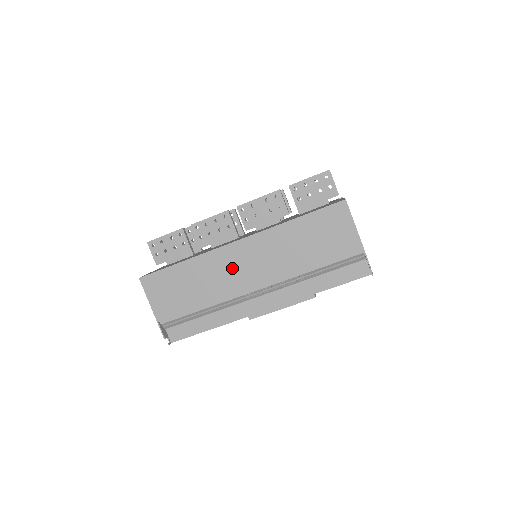
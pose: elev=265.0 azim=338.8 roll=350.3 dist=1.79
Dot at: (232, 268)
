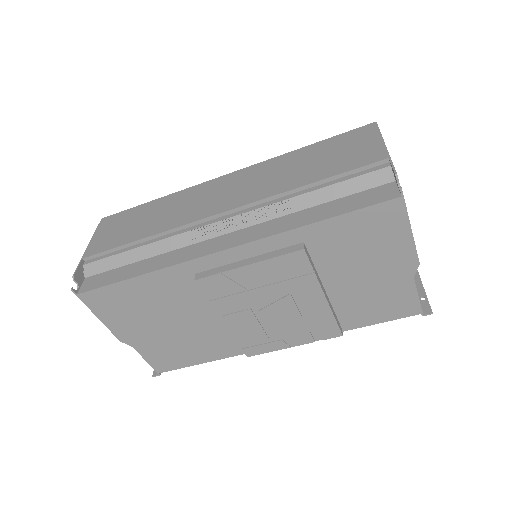
Dot at: (204, 198)
